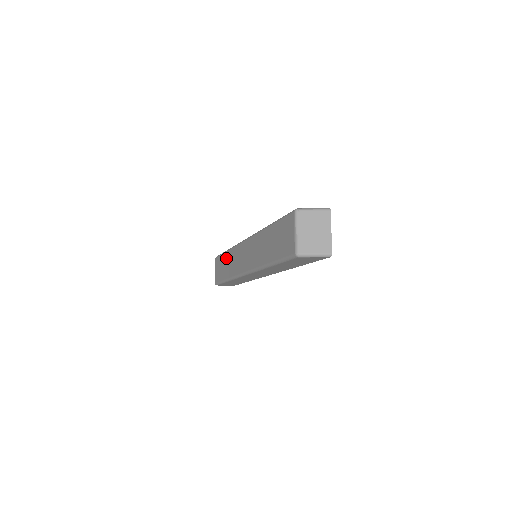
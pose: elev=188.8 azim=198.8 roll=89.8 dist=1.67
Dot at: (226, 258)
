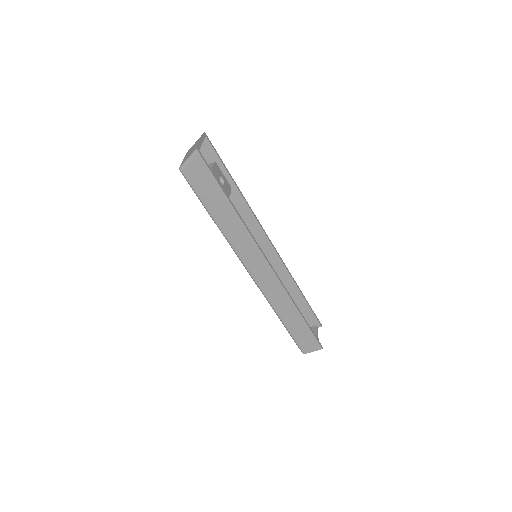
Dot at: occluded
